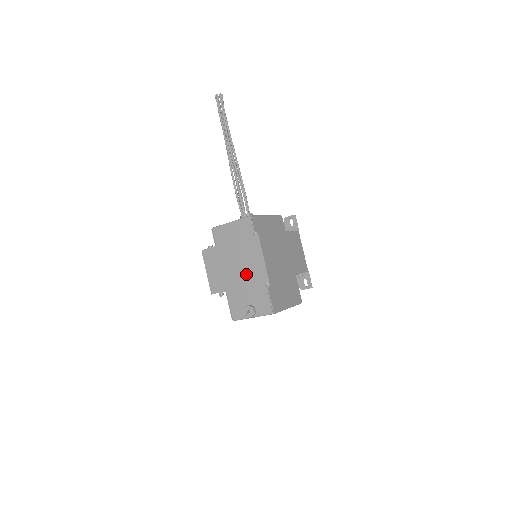
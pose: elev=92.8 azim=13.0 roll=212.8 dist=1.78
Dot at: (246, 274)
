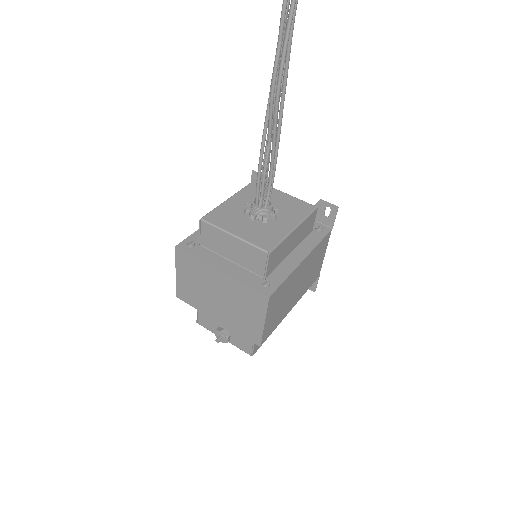
Dot at: (232, 318)
